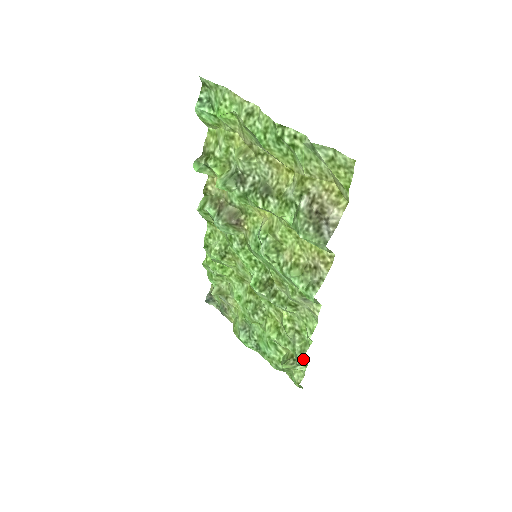
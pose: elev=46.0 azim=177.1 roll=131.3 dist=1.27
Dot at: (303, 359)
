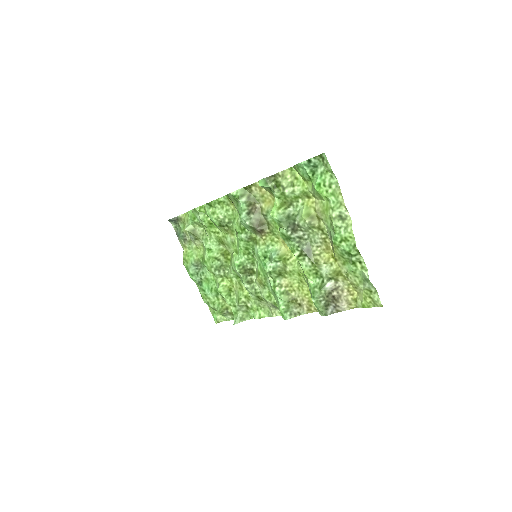
Dot at: occluded
